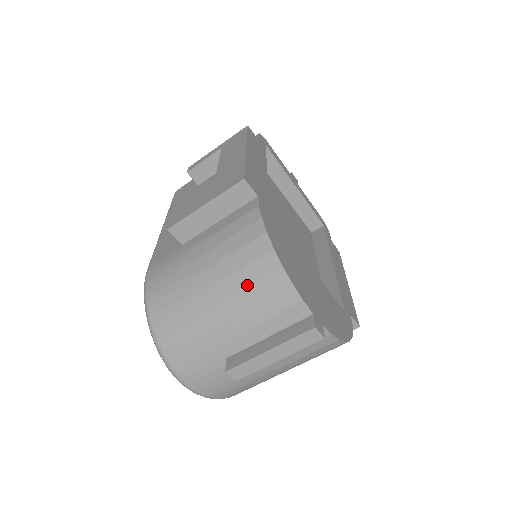
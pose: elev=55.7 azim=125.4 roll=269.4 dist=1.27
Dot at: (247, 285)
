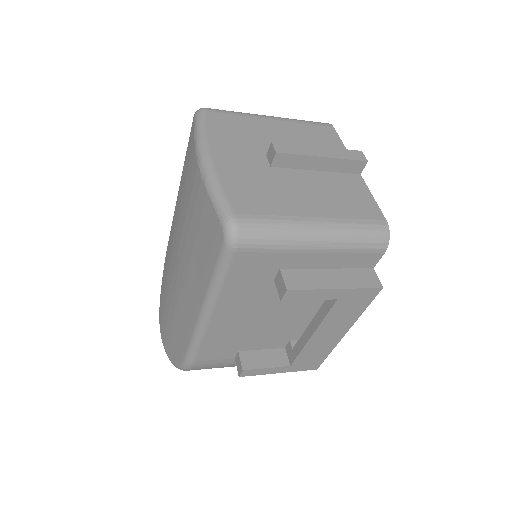
Dot at: occluded
